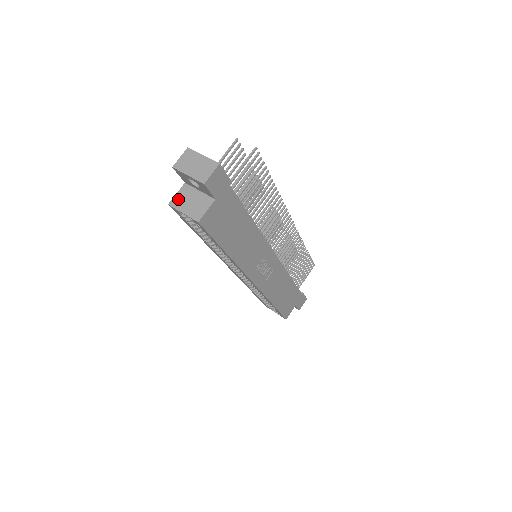
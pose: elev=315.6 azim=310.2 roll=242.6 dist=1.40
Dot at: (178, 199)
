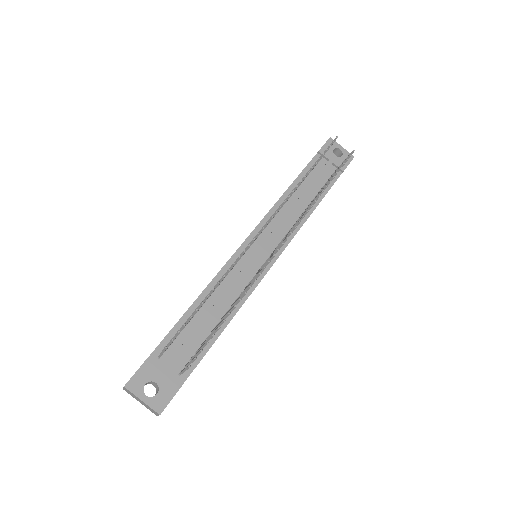
Dot at: occluded
